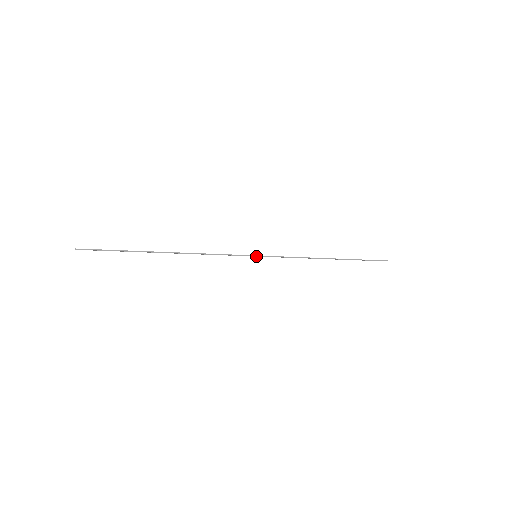
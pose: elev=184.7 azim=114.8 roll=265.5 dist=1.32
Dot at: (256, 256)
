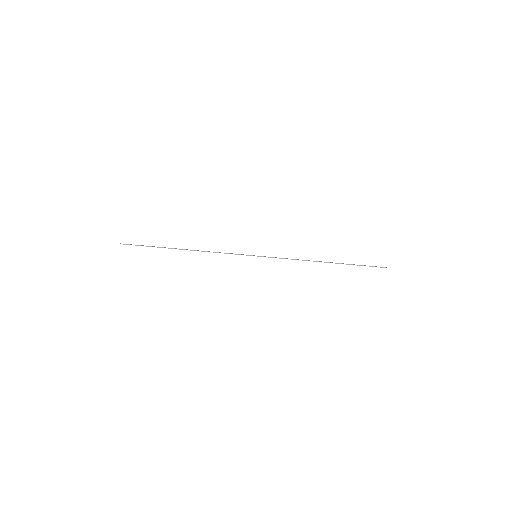
Dot at: occluded
